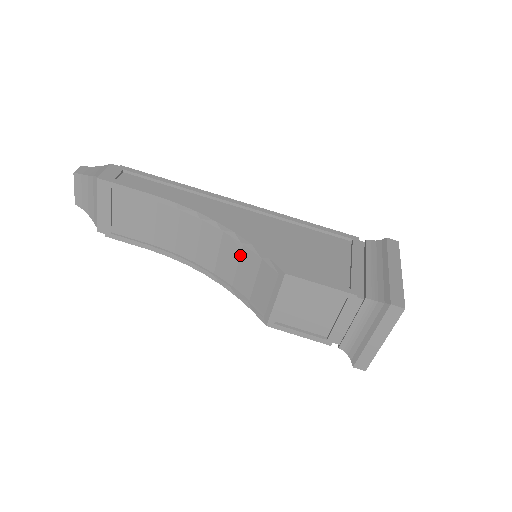
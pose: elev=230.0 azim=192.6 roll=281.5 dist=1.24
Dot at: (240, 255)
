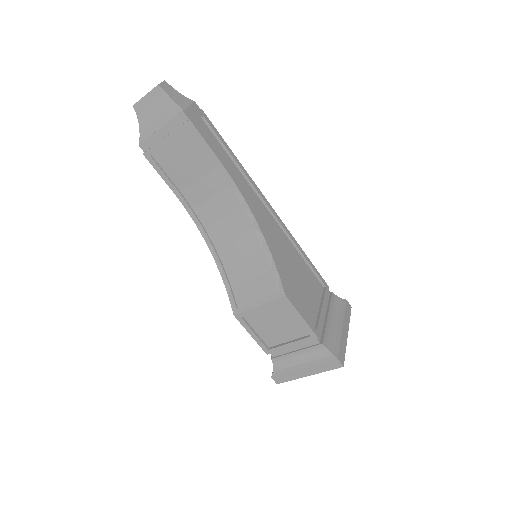
Dot at: (253, 253)
